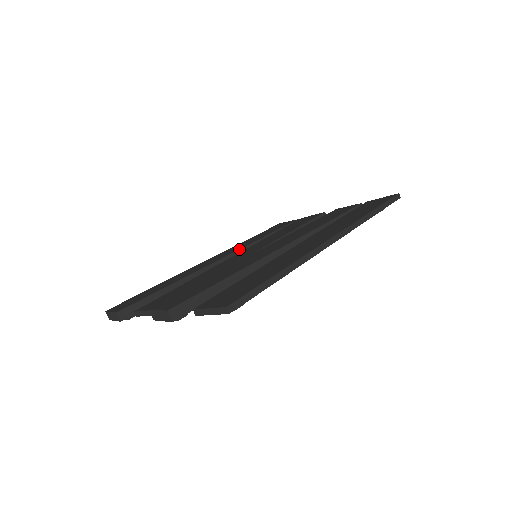
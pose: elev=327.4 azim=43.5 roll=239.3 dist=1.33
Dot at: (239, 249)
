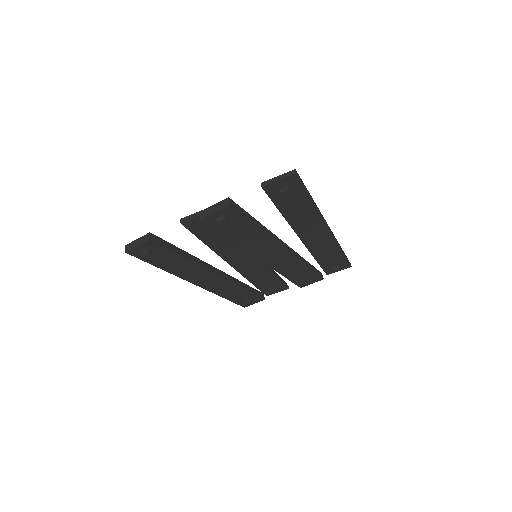
Dot at: occluded
